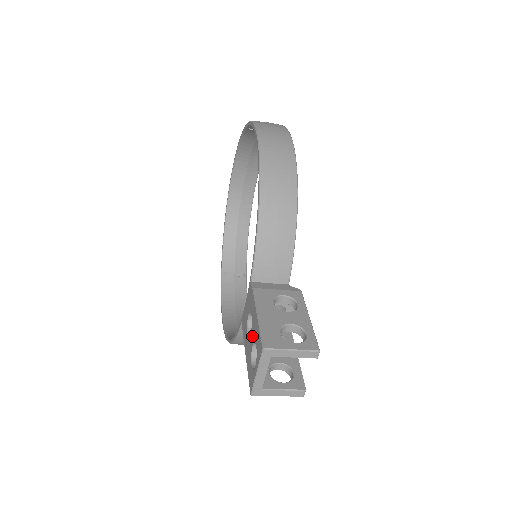
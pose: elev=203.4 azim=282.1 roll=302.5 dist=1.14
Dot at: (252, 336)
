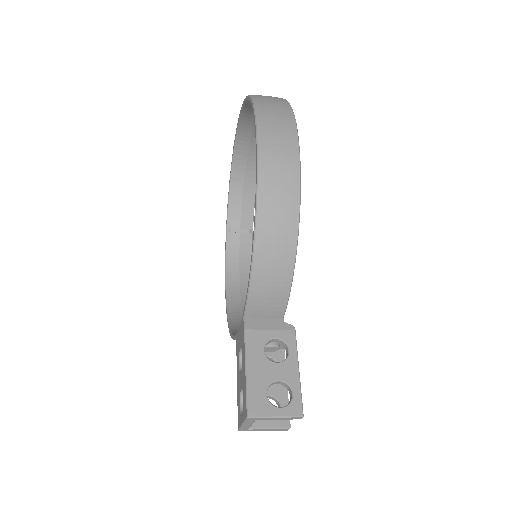
Dot at: (241, 380)
